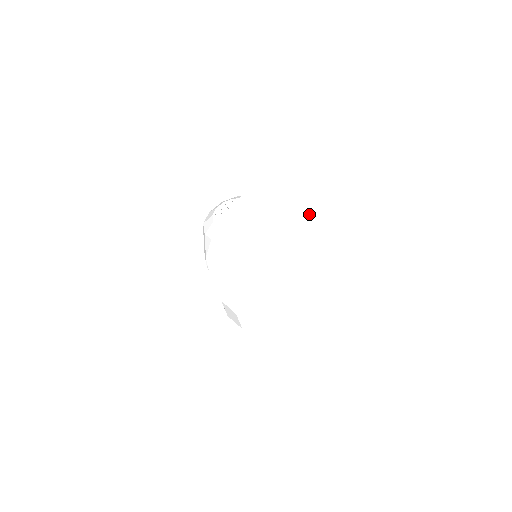
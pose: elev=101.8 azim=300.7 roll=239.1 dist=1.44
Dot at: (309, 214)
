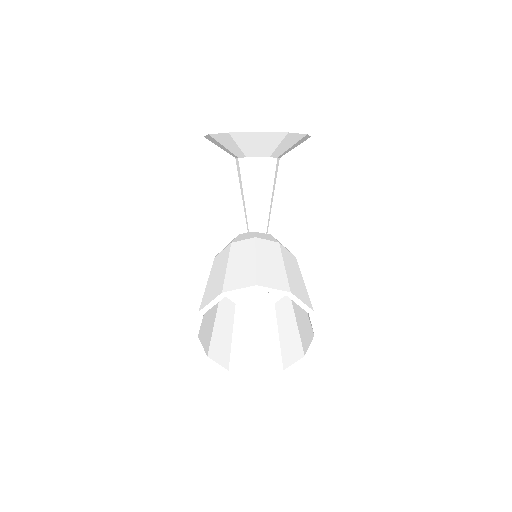
Dot at: occluded
